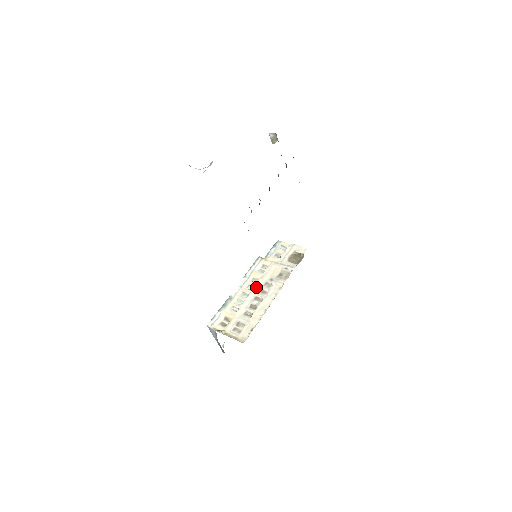
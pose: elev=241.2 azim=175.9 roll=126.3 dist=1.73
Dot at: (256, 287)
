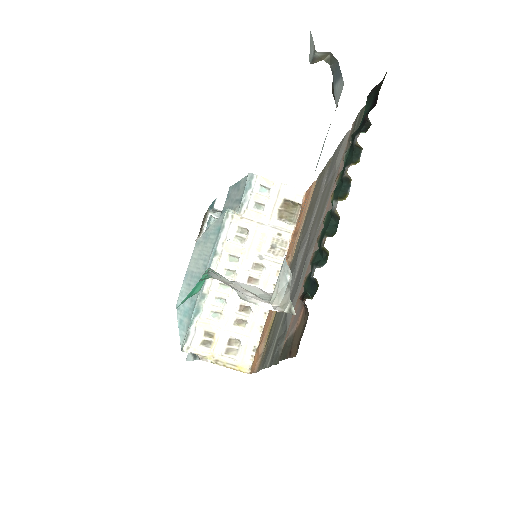
Dot at: (240, 273)
